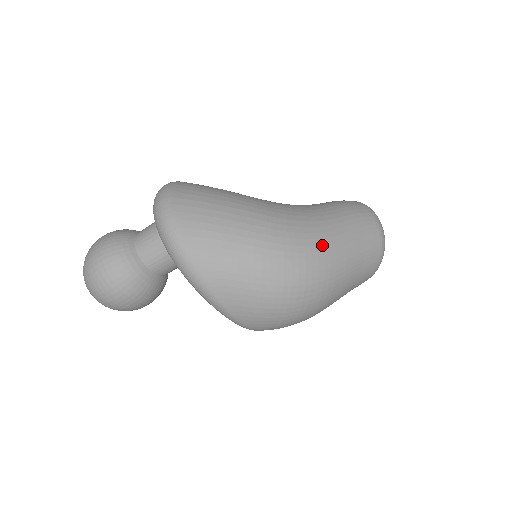
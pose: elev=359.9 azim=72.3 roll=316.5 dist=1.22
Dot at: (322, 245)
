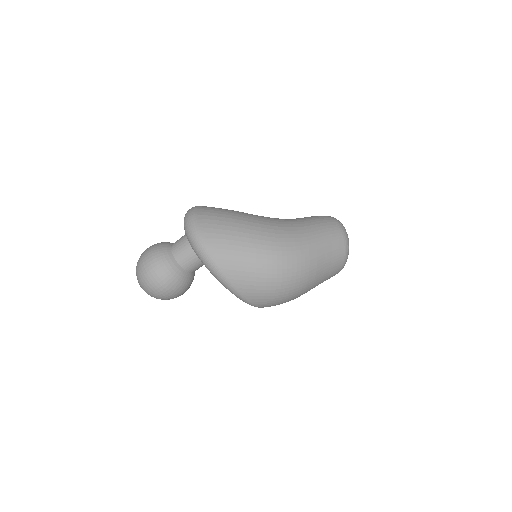
Dot at: (299, 242)
